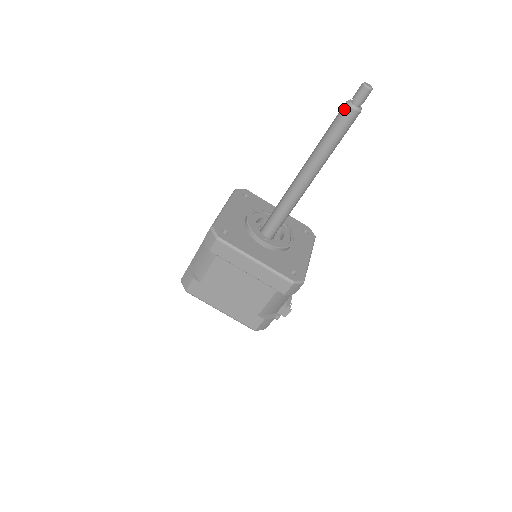
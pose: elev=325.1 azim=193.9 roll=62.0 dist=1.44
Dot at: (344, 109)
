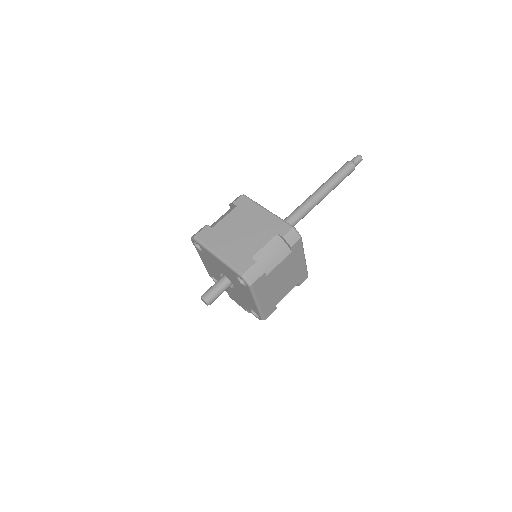
Dot at: (352, 166)
